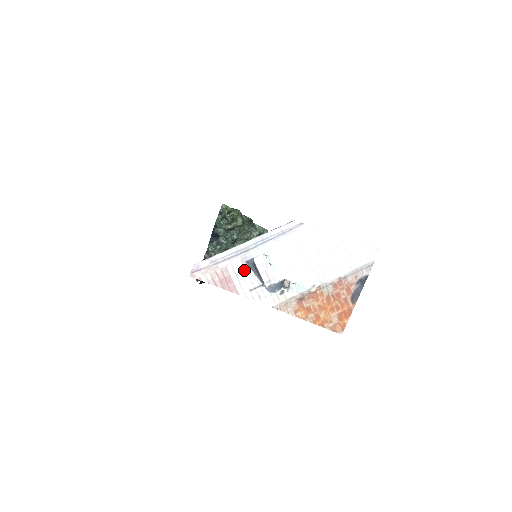
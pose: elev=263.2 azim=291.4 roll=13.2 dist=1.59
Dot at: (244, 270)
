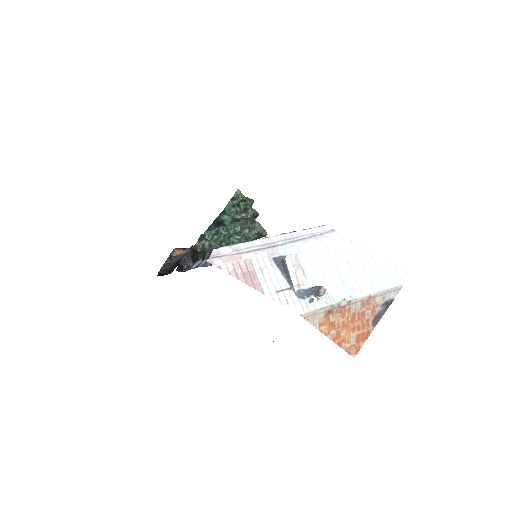
Dot at: (271, 267)
